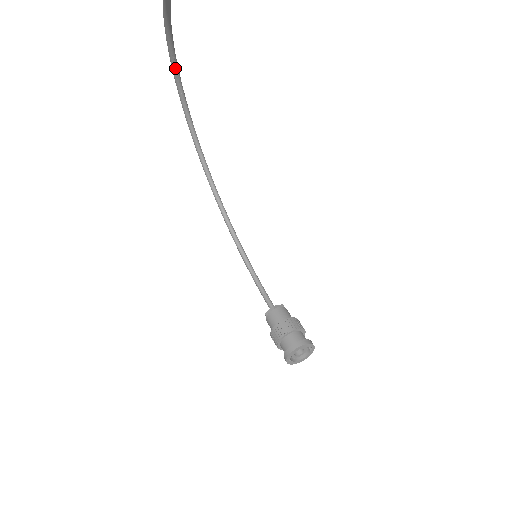
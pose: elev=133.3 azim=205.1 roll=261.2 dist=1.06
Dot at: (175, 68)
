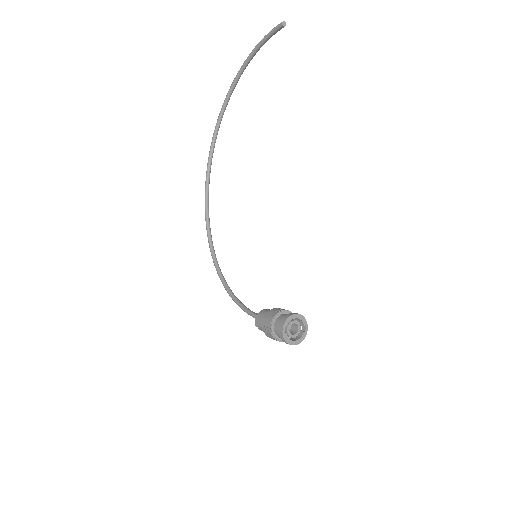
Dot at: (212, 150)
